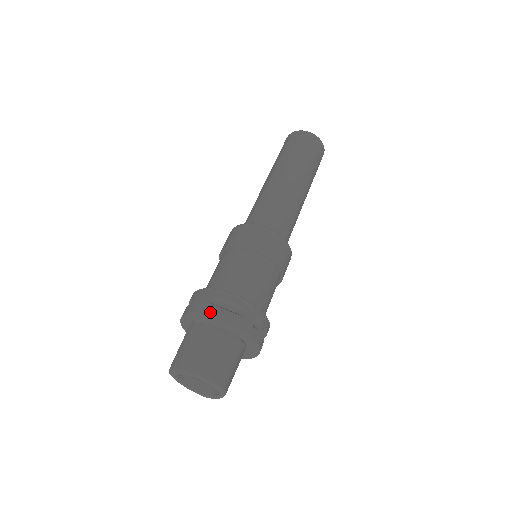
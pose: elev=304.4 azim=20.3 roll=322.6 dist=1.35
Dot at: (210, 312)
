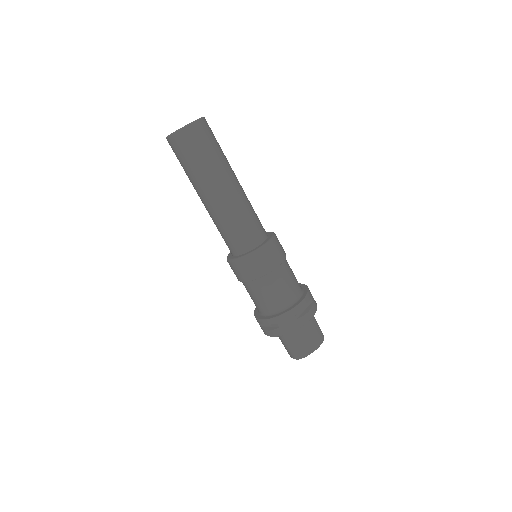
Dot at: (304, 322)
